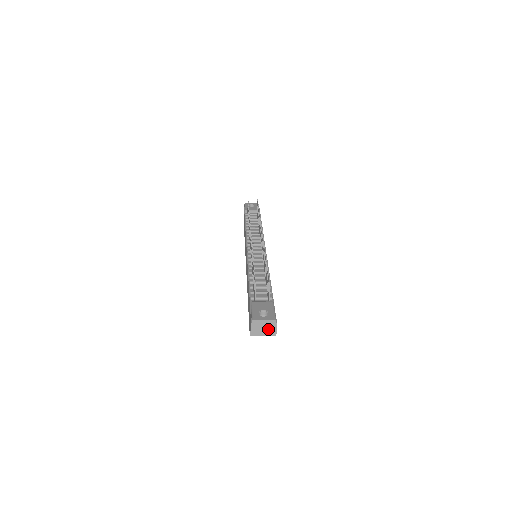
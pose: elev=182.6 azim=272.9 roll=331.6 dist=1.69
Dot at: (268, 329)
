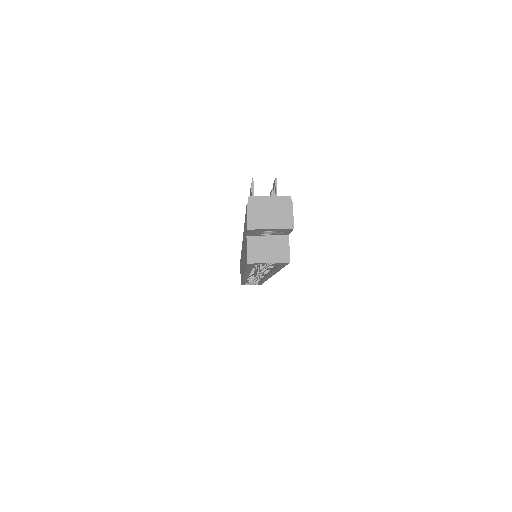
Dot at: (278, 215)
